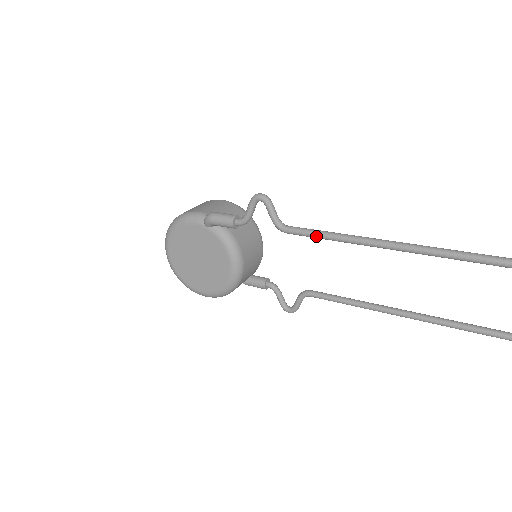
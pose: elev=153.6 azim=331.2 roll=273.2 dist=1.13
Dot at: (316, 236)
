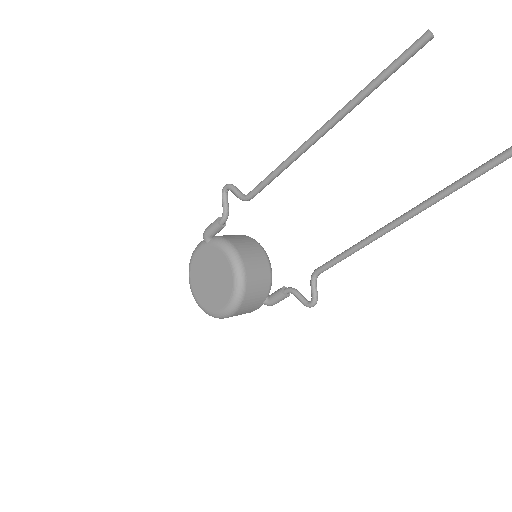
Dot at: (265, 181)
